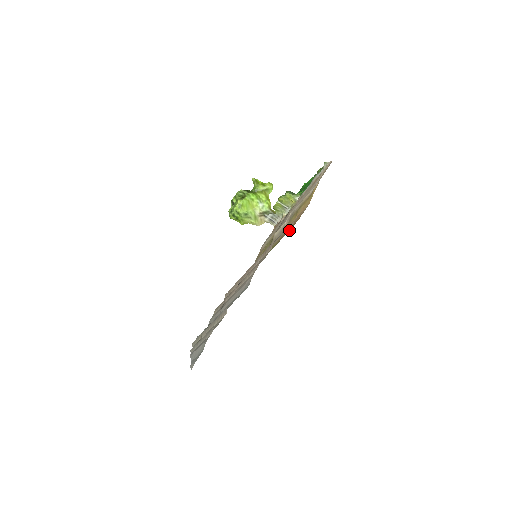
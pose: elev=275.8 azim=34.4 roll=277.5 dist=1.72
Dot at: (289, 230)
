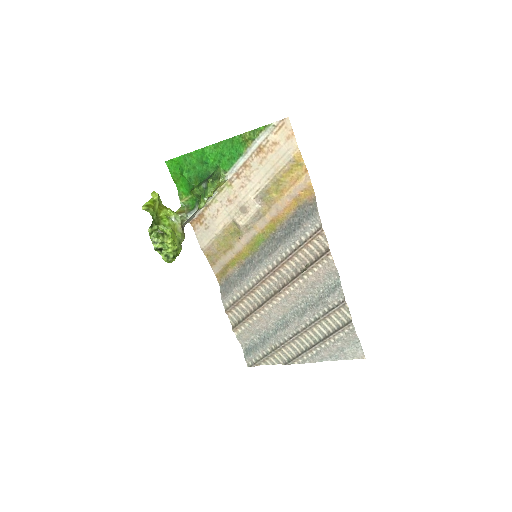
Dot at: (298, 207)
